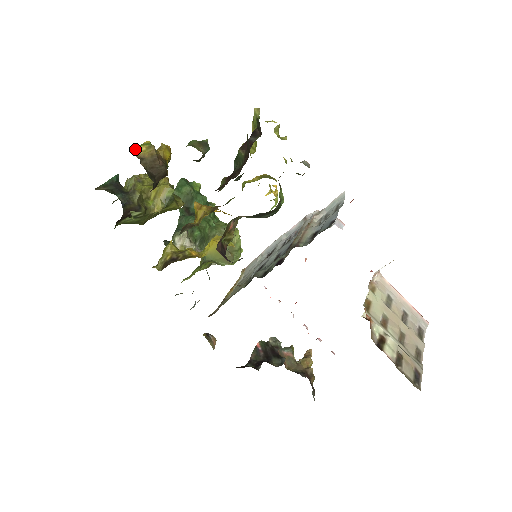
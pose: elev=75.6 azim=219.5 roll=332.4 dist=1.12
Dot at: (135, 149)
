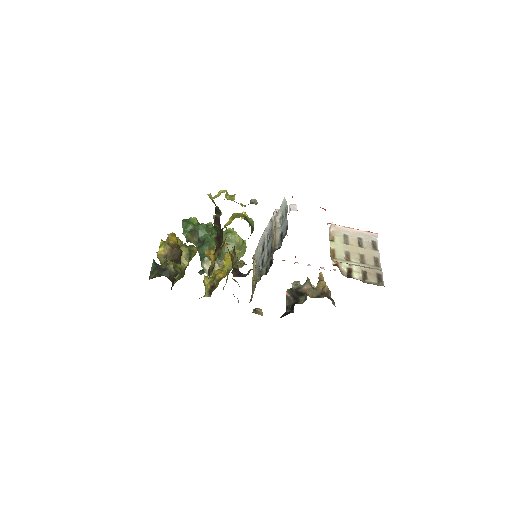
Dot at: (159, 253)
